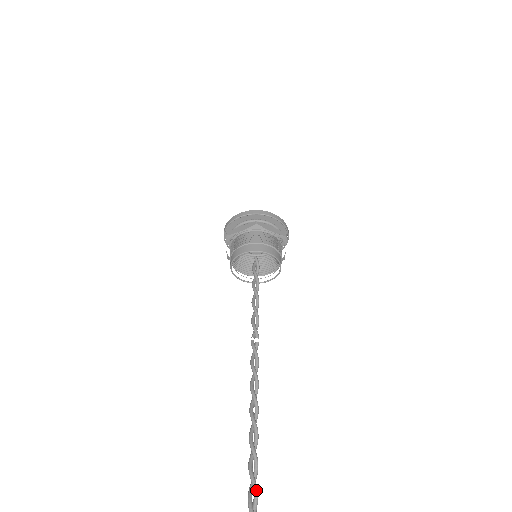
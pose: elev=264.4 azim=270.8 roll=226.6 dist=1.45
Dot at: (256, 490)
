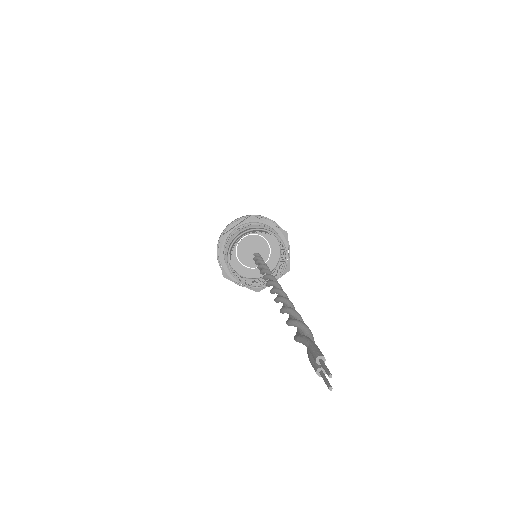
Dot at: (307, 327)
